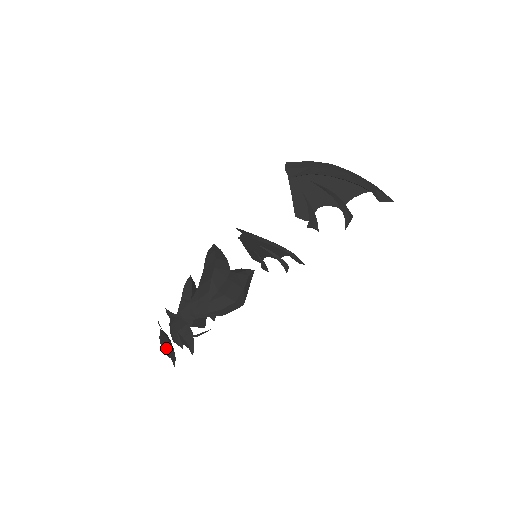
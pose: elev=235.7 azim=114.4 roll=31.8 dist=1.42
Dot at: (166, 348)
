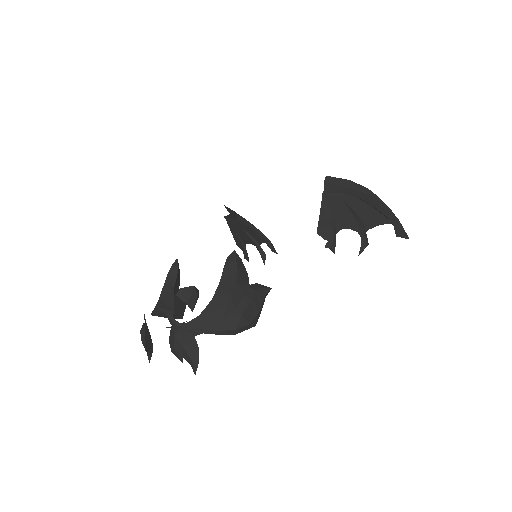
Dot at: (147, 344)
